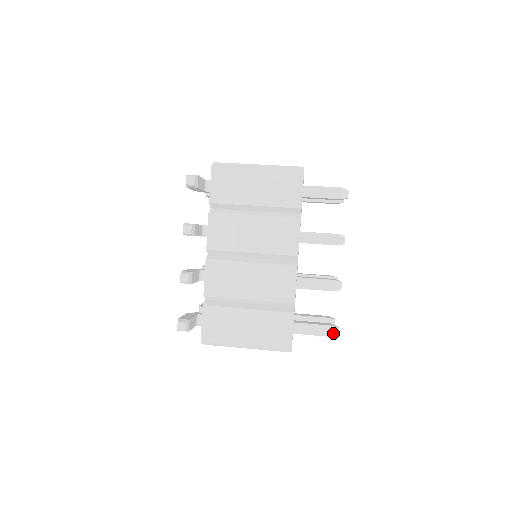
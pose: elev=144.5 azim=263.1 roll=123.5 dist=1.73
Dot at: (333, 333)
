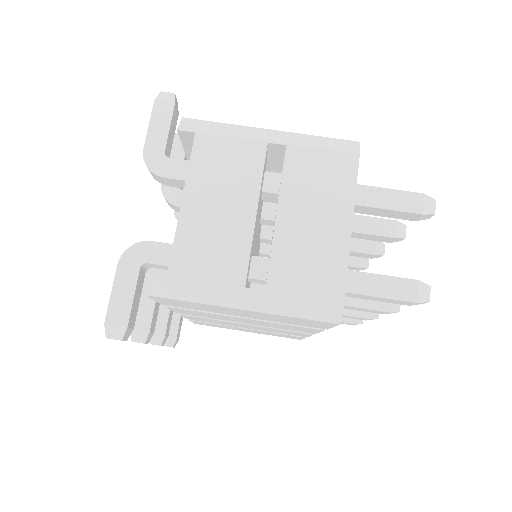
Dot at: occluded
